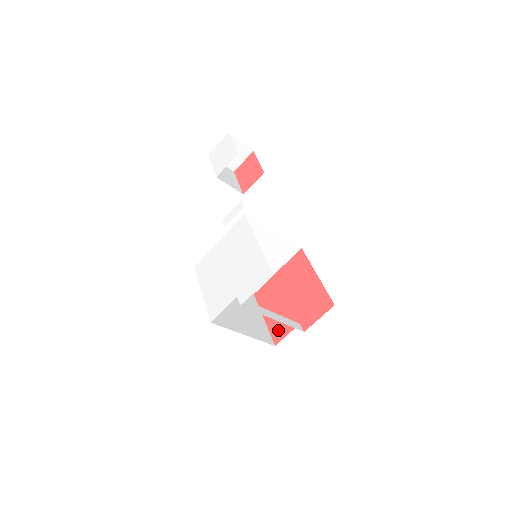
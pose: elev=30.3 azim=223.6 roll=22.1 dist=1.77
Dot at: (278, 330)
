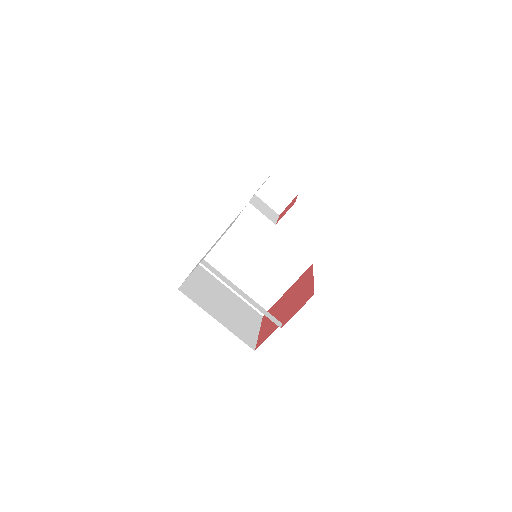
Dot at: (264, 336)
